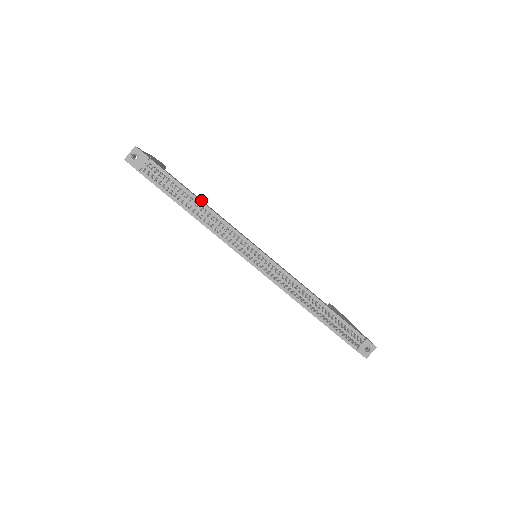
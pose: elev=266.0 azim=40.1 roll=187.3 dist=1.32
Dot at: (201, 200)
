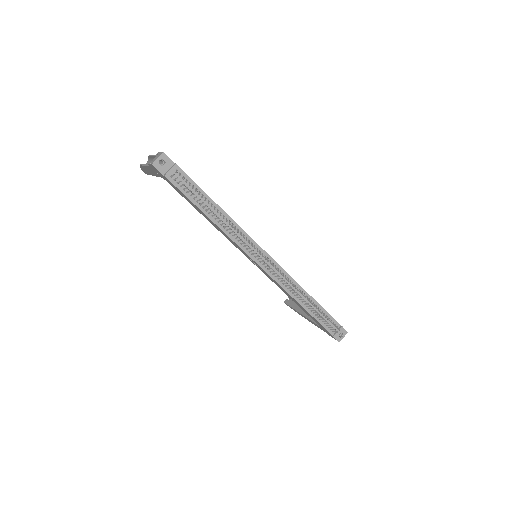
Dot at: occluded
